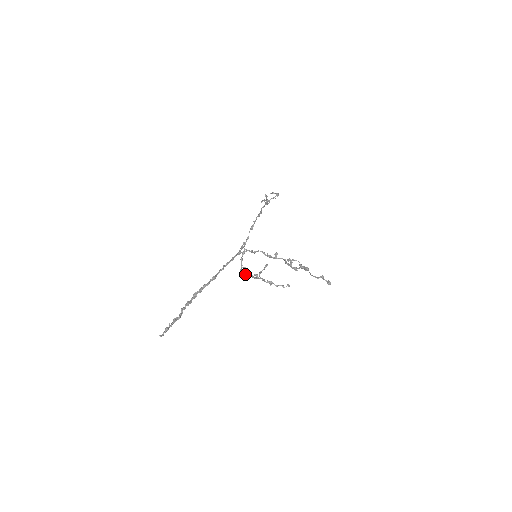
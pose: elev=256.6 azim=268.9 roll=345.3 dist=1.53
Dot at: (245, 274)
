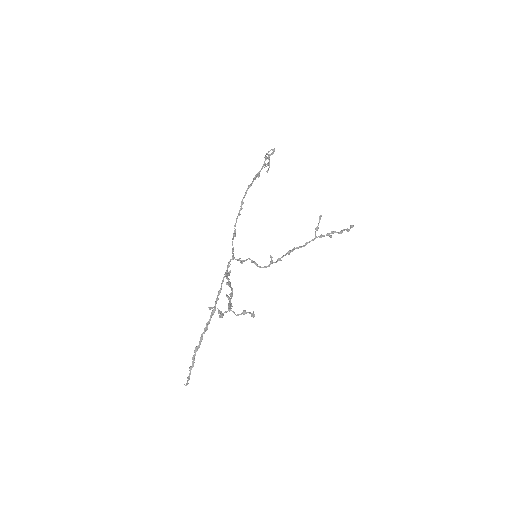
Dot at: occluded
